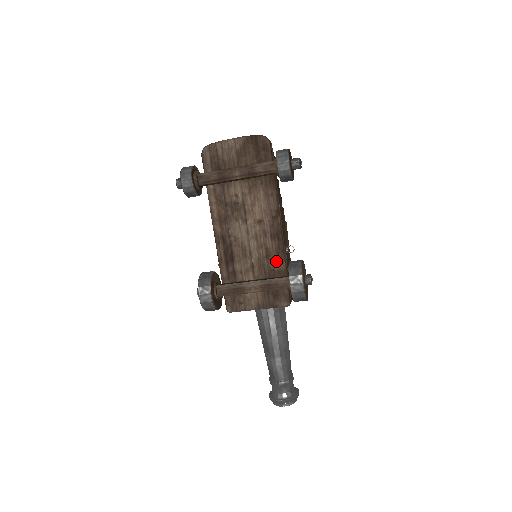
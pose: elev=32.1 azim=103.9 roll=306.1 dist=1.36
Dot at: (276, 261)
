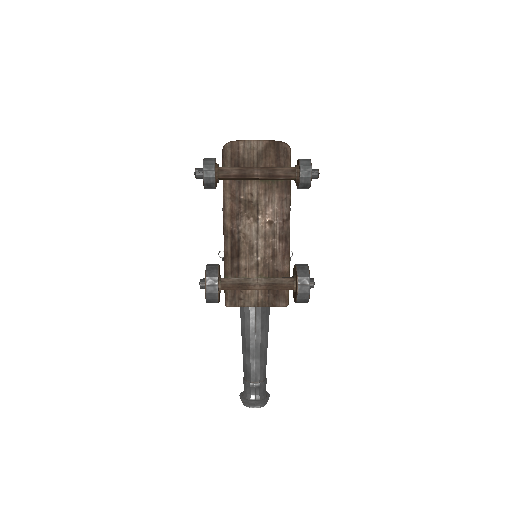
Dot at: (281, 262)
